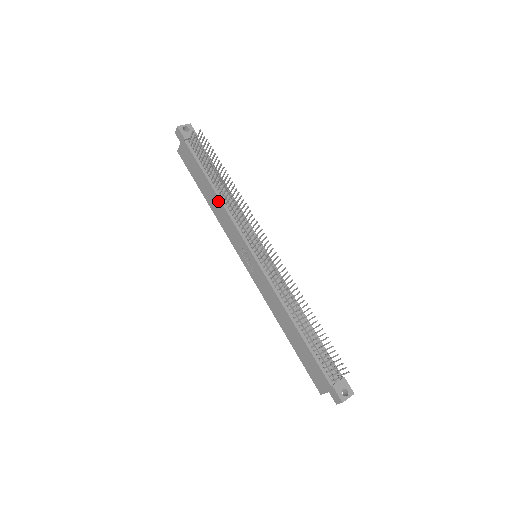
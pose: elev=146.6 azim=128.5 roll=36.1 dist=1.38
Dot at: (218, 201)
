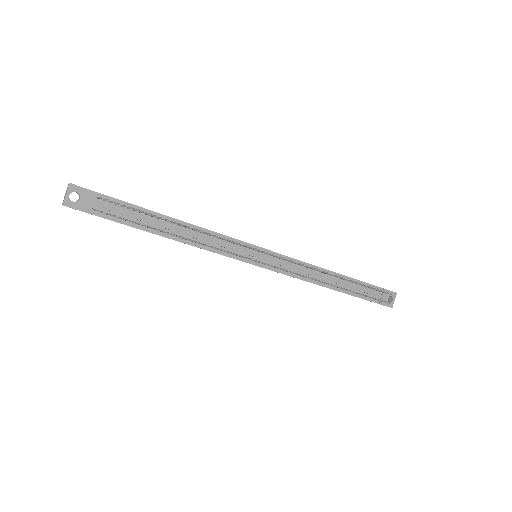
Dot at: (184, 243)
